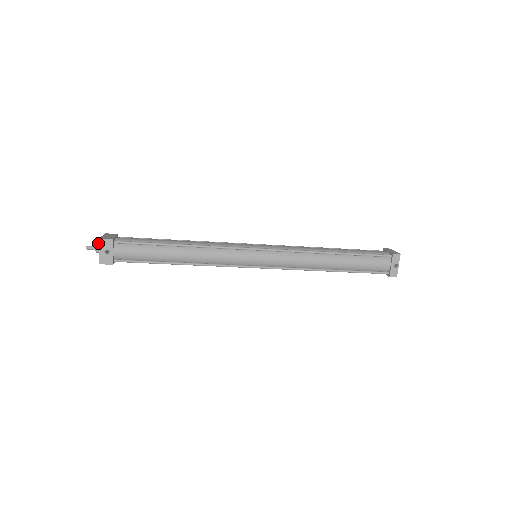
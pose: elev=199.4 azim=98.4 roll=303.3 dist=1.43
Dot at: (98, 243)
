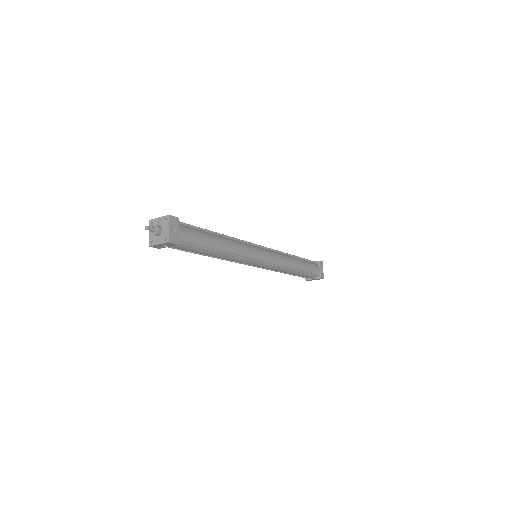
Dot at: (155, 224)
